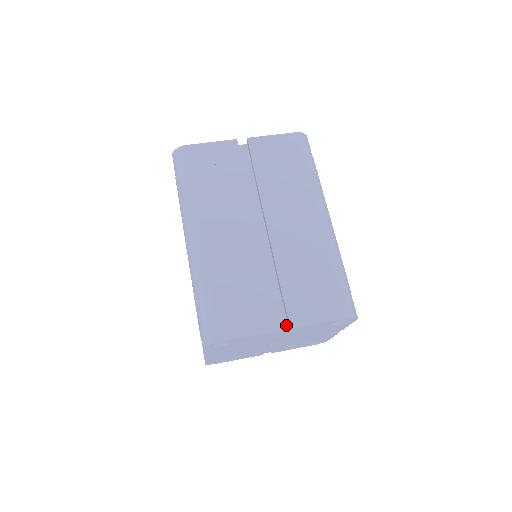
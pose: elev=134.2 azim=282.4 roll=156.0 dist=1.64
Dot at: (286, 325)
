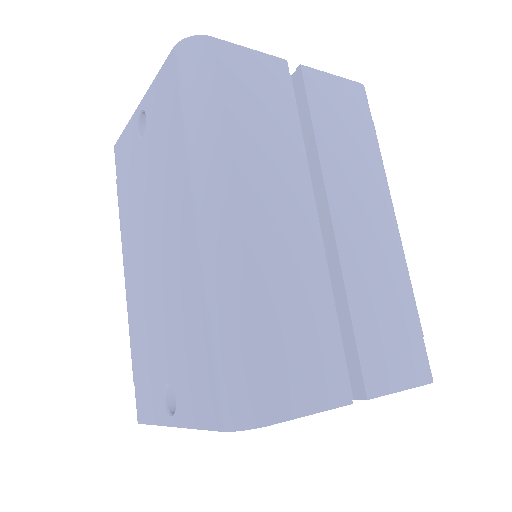
Dot at: occluded
